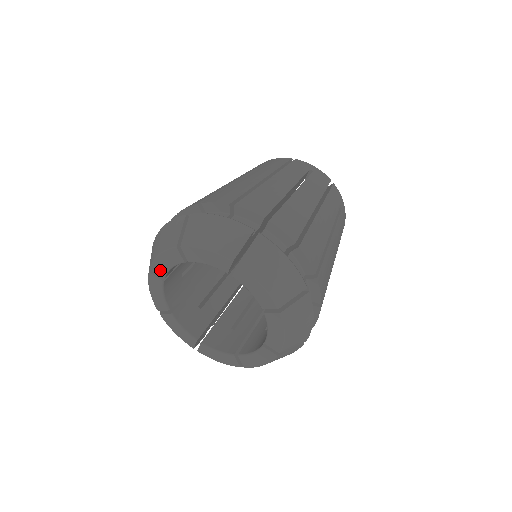
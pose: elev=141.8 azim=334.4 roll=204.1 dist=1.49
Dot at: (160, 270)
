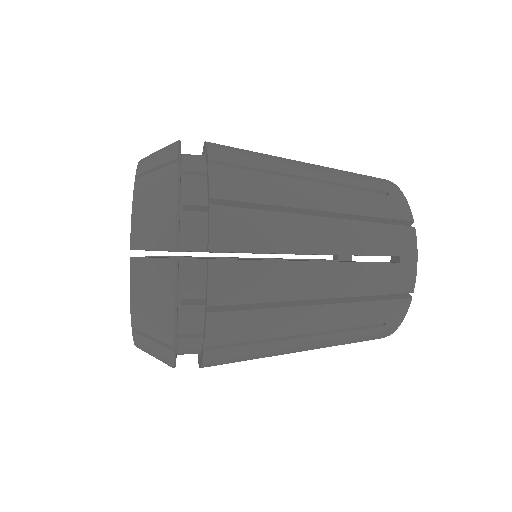
Dot at: occluded
